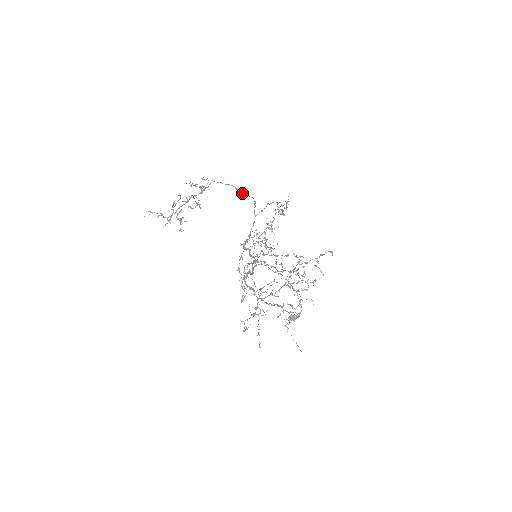
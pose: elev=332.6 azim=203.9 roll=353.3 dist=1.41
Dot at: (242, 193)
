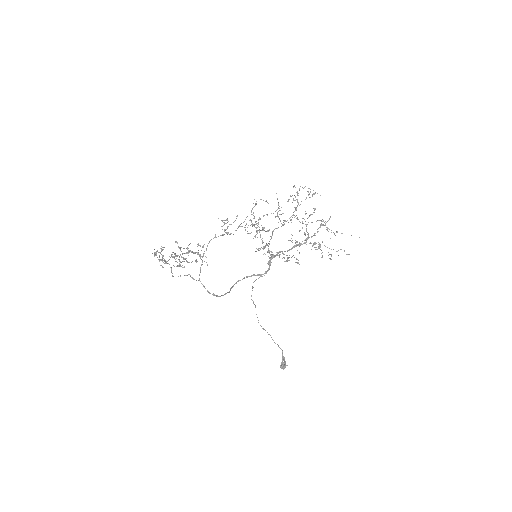
Dot at: (172, 275)
